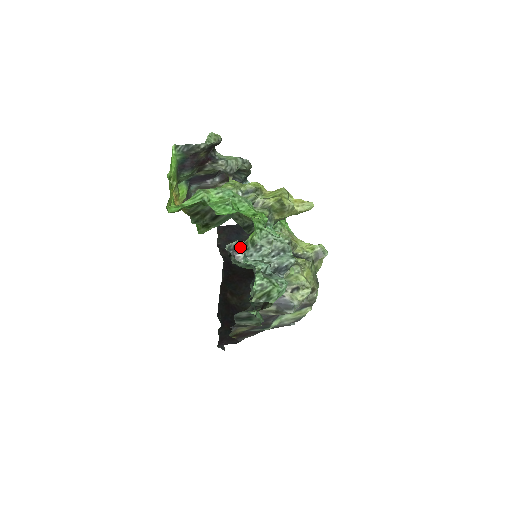
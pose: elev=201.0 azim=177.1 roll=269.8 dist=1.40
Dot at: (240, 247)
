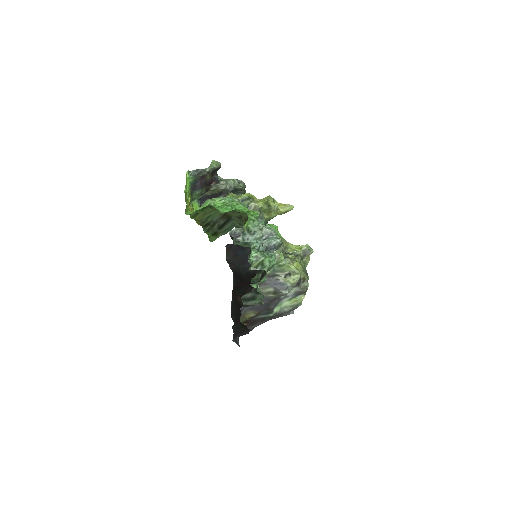
Dot at: (239, 233)
